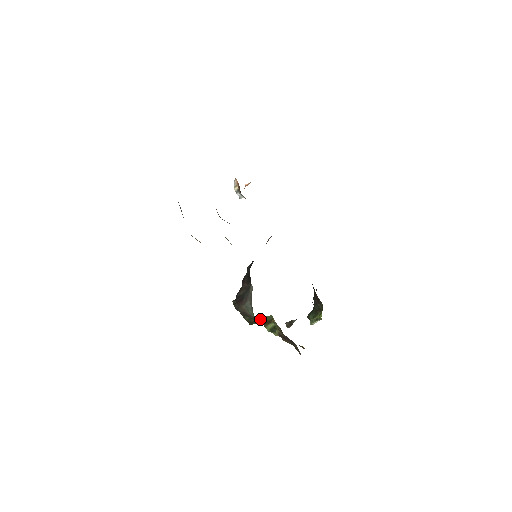
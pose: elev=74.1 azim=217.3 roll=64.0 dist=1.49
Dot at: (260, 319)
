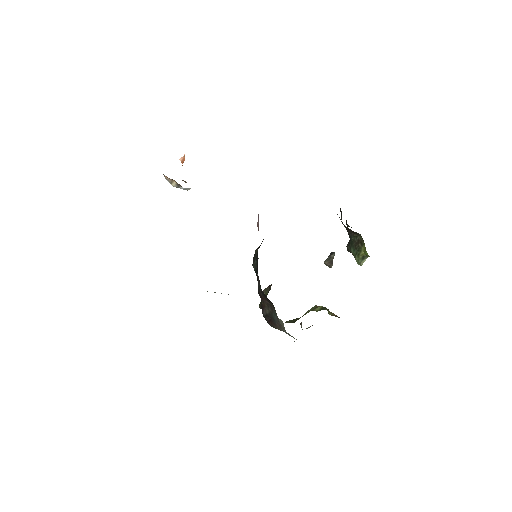
Dot at: (303, 315)
